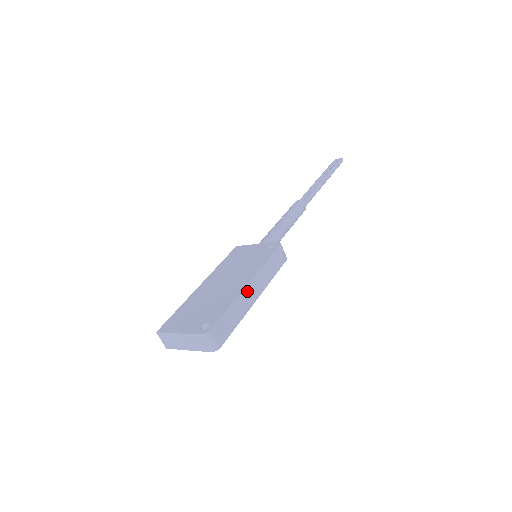
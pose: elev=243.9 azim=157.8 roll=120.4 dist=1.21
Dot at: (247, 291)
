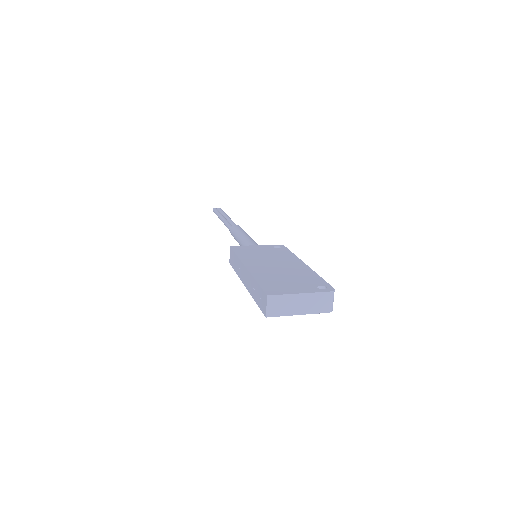
Dot at: occluded
